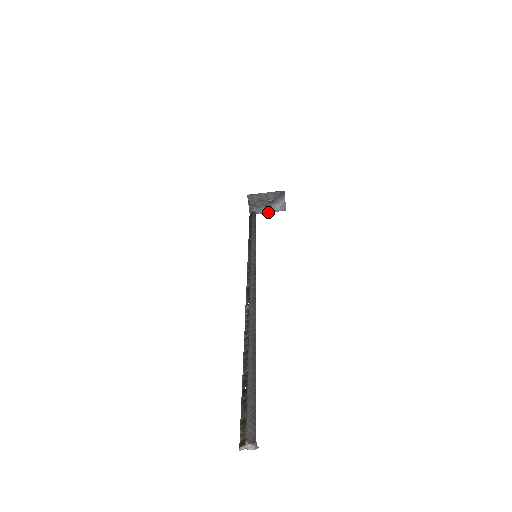
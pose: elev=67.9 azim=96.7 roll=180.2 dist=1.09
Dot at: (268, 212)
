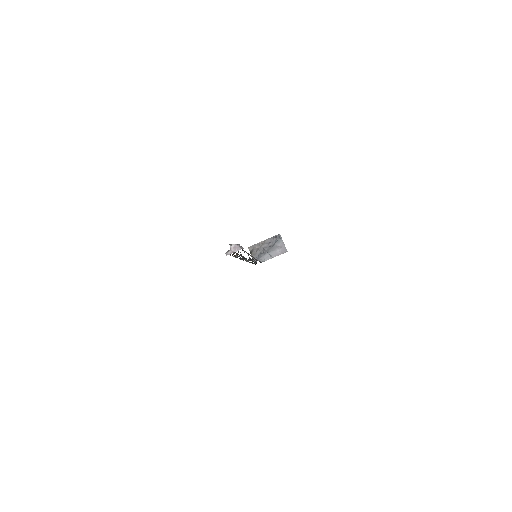
Dot at: (271, 258)
